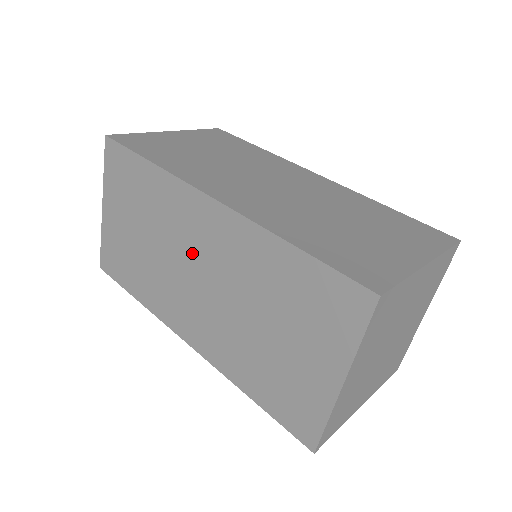
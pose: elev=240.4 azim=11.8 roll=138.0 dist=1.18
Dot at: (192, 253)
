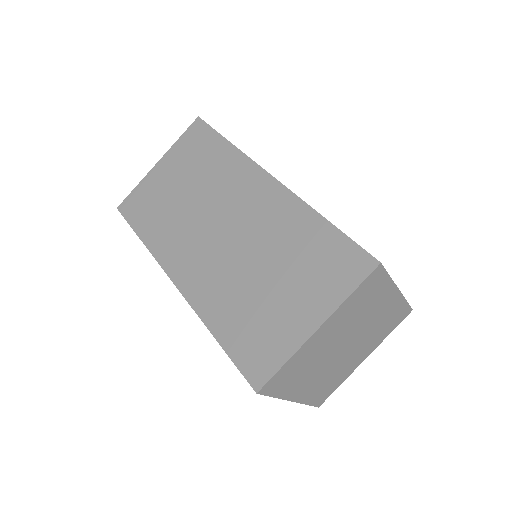
Dot at: occluded
